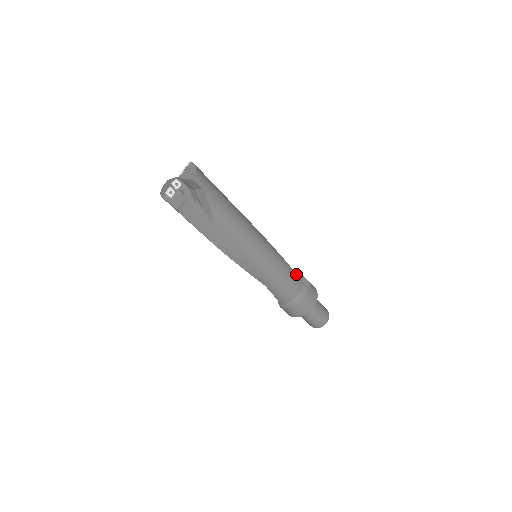
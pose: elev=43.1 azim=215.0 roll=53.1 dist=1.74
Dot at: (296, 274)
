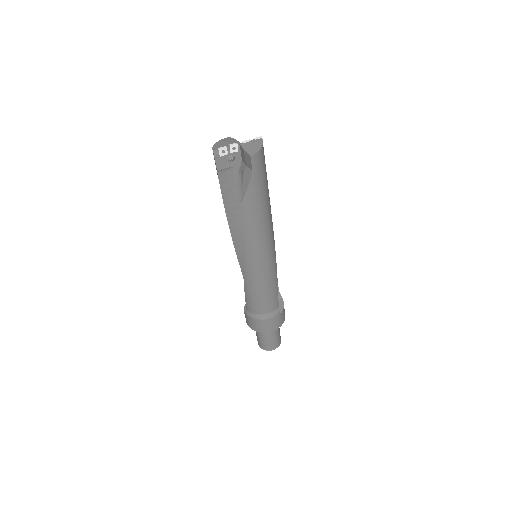
Dot at: occluded
